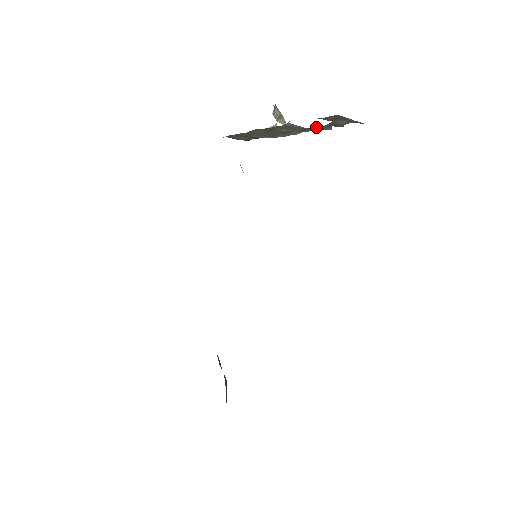
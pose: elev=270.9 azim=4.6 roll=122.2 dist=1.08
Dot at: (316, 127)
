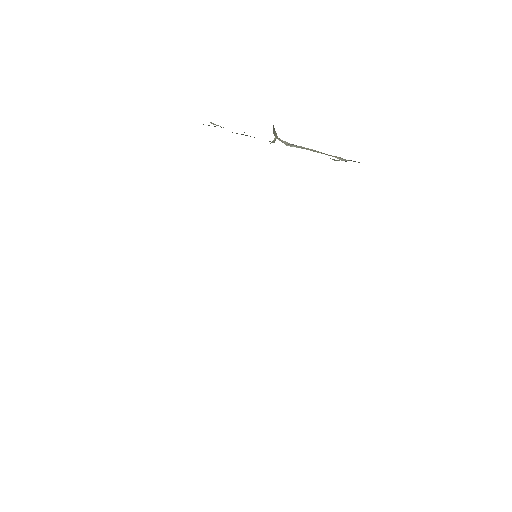
Dot at: (314, 151)
